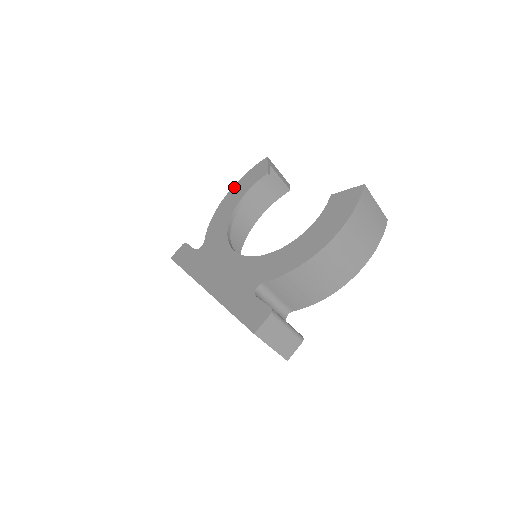
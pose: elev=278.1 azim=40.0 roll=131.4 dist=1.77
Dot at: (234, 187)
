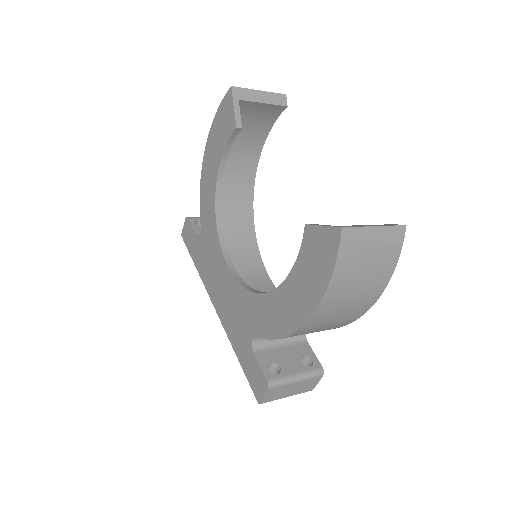
Dot at: (209, 138)
